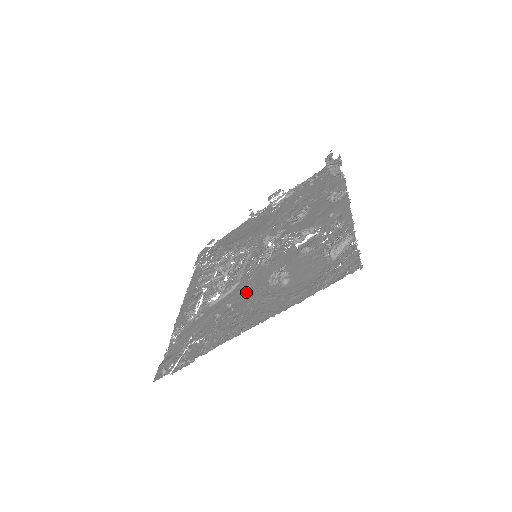
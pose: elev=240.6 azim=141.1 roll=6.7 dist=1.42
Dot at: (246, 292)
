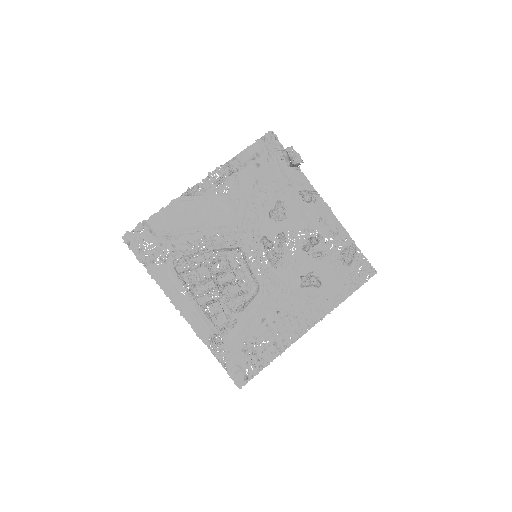
Dot at: (280, 295)
